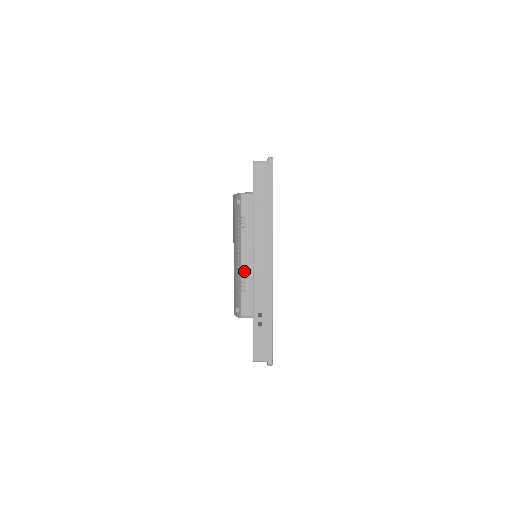
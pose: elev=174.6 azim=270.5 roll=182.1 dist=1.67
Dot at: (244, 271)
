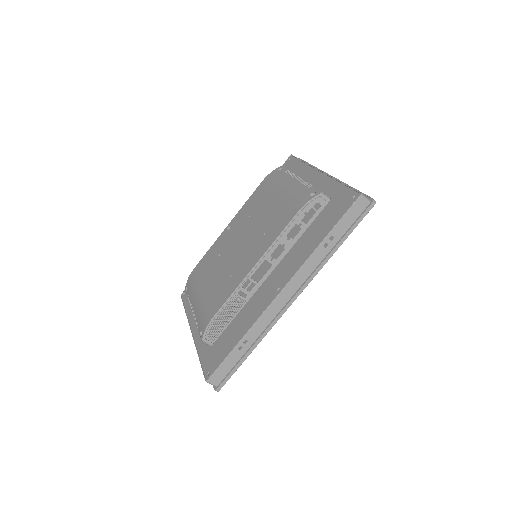
Dot at: occluded
